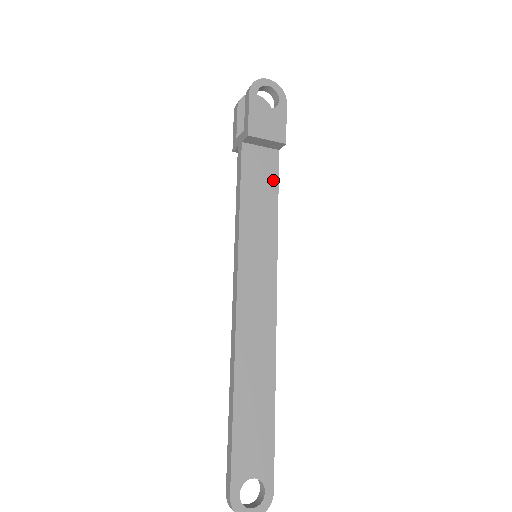
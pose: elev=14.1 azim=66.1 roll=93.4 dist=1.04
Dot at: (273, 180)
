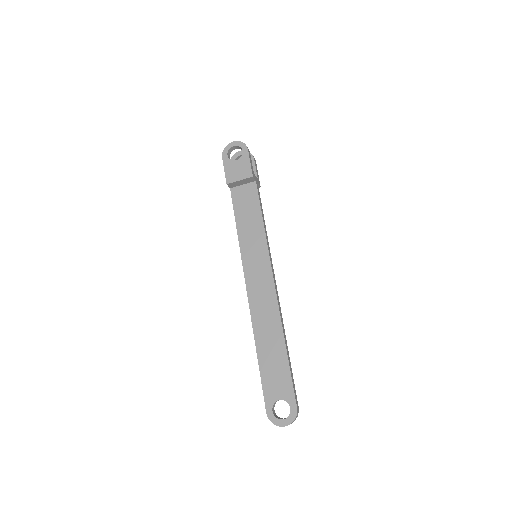
Dot at: (256, 202)
